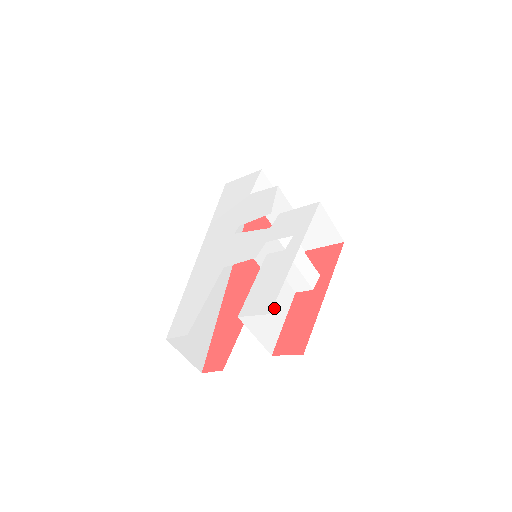
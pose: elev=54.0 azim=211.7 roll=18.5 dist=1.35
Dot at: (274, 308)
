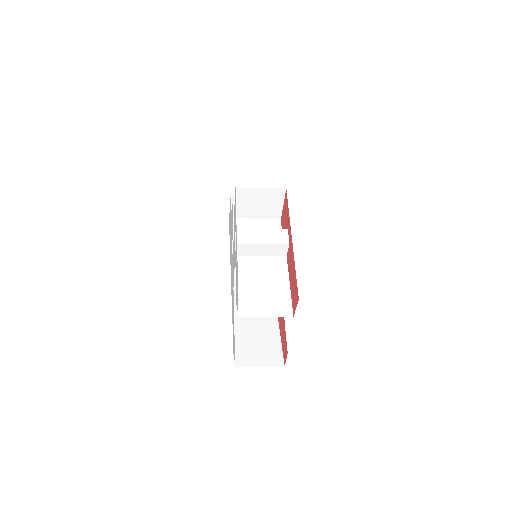
Dot at: (271, 284)
